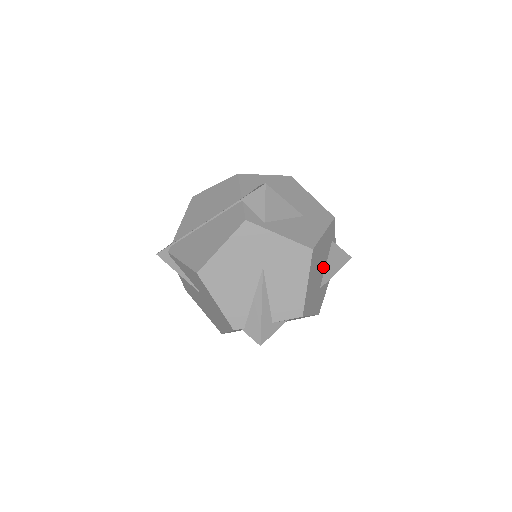
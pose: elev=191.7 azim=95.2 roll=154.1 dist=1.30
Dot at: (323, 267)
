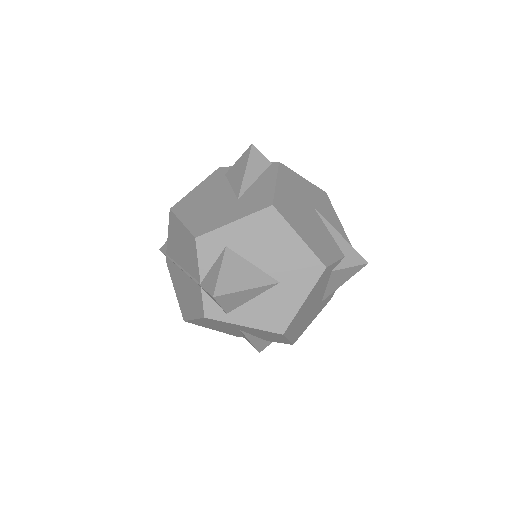
Dot at: (320, 295)
